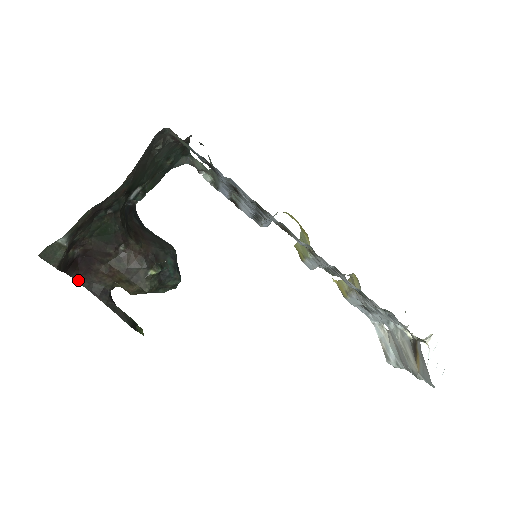
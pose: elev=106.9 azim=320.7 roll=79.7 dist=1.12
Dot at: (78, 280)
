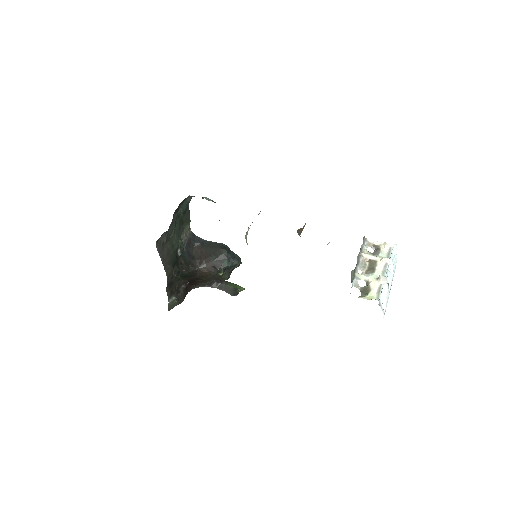
Dot at: (197, 287)
